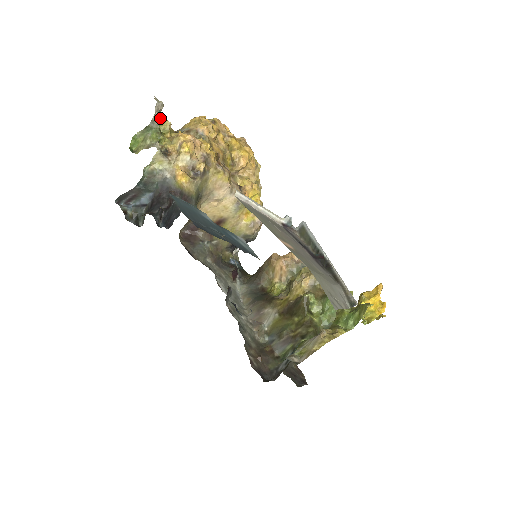
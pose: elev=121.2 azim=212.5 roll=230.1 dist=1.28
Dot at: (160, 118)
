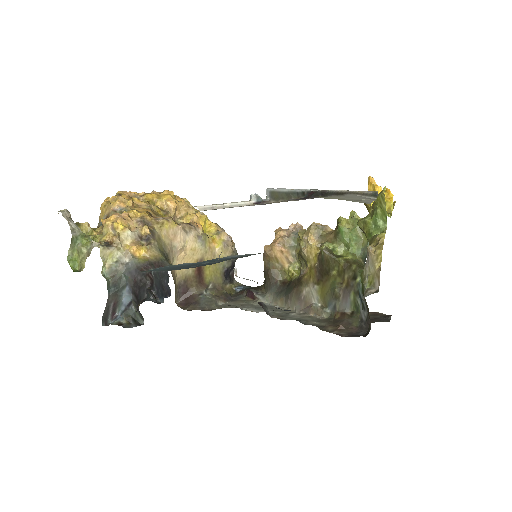
Dot at: occluded
